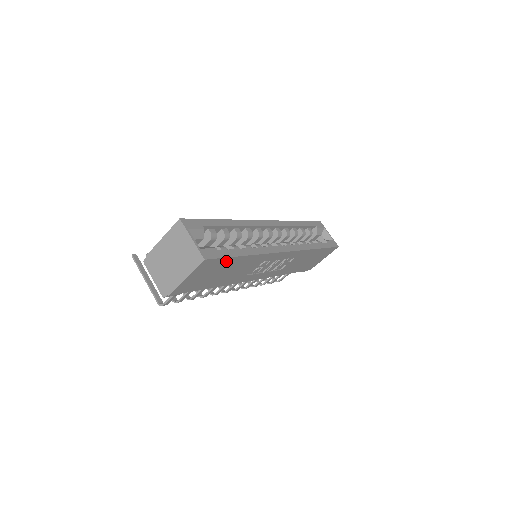
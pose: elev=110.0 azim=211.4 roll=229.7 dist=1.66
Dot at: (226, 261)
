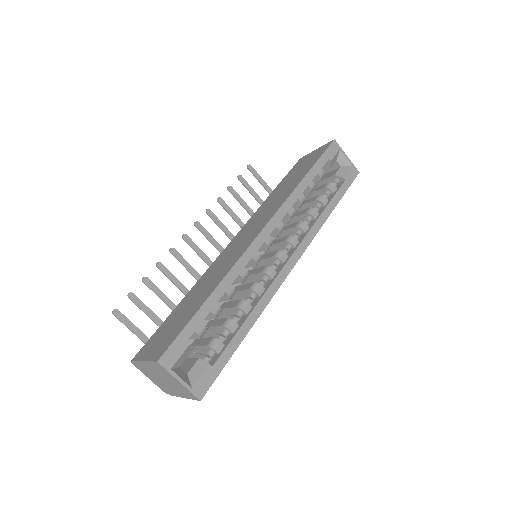
Dot at: occluded
